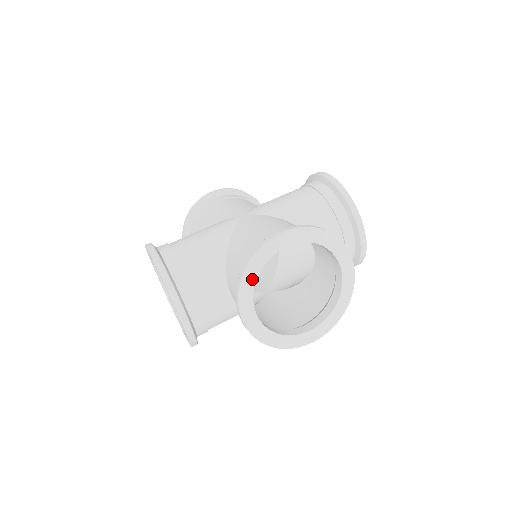
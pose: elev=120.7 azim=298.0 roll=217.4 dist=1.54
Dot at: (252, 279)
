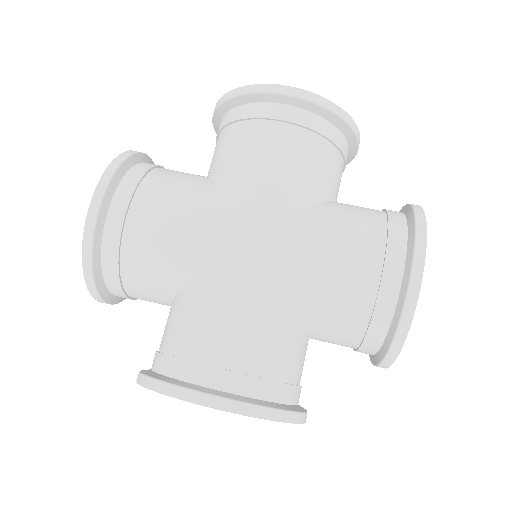
Dot at: occluded
